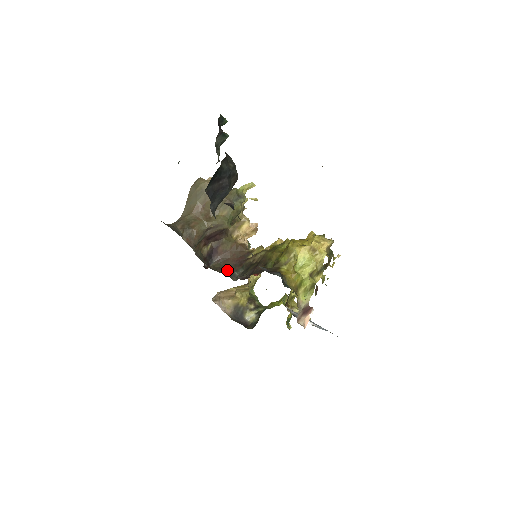
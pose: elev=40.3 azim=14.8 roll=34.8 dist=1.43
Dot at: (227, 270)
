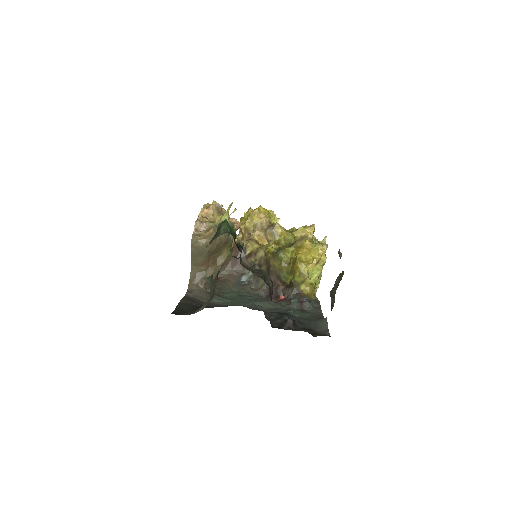
Dot at: (237, 275)
